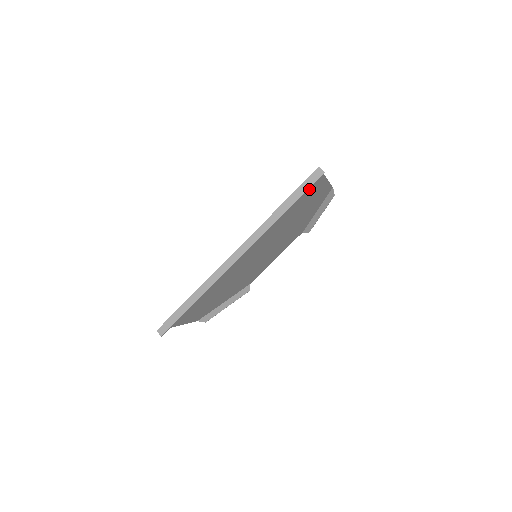
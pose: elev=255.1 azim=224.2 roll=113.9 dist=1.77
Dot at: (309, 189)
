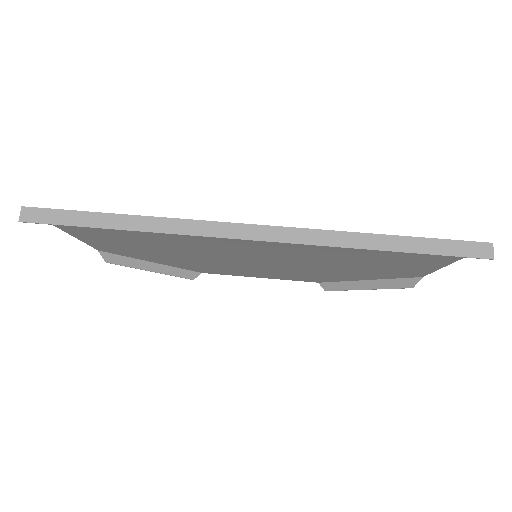
Dot at: occluded
